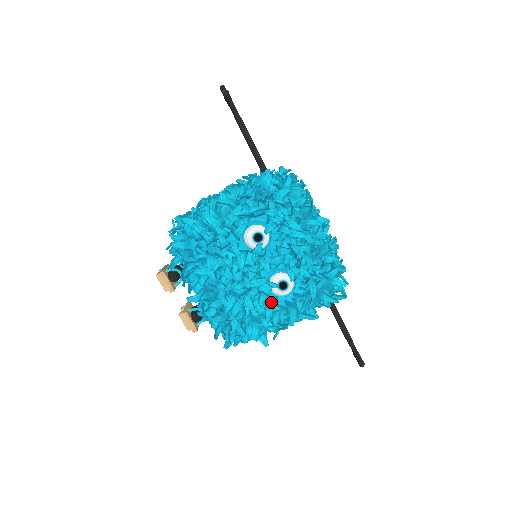
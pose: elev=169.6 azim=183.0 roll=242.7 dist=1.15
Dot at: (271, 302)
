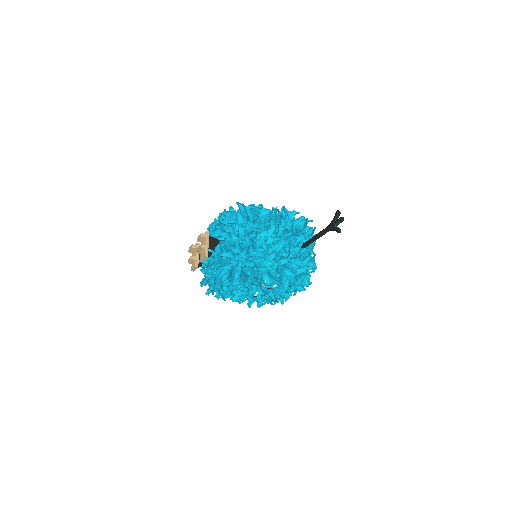
Dot at: (243, 295)
